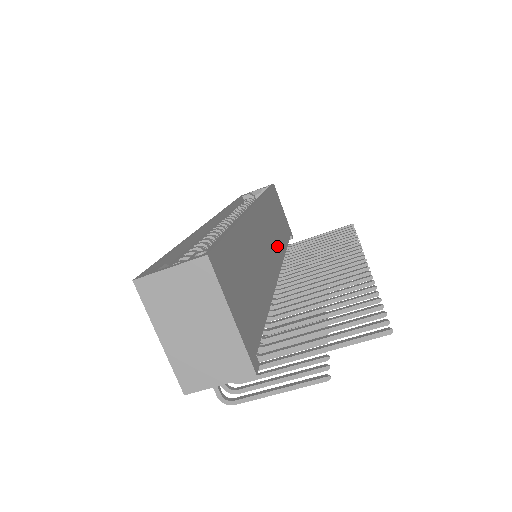
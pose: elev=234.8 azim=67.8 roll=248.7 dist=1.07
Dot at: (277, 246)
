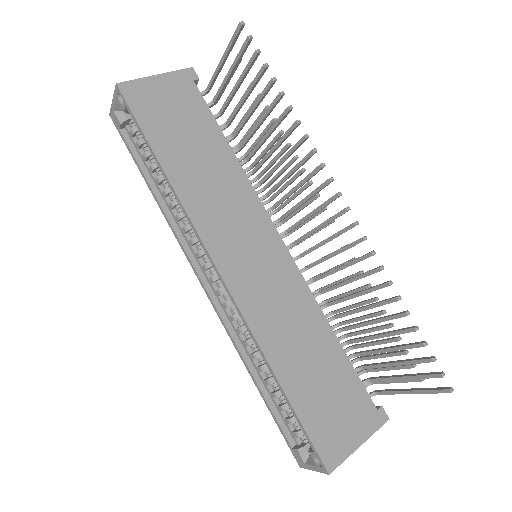
Dot at: (248, 212)
